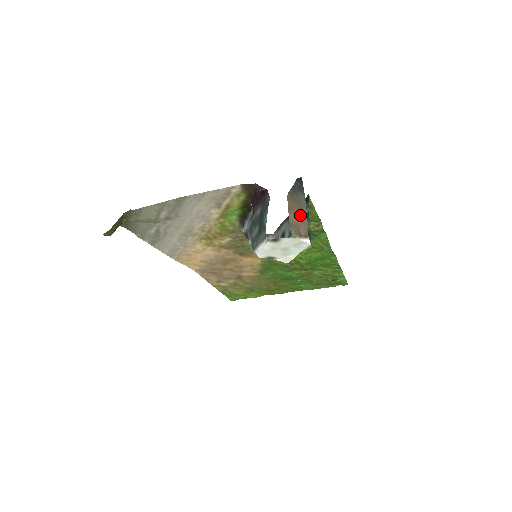
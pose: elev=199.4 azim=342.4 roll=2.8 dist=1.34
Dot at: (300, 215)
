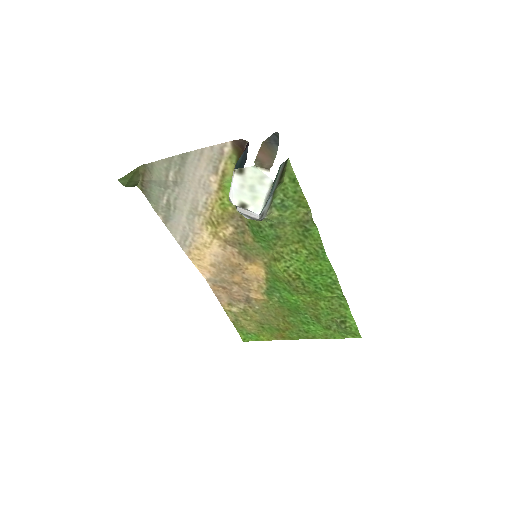
Dot at: (268, 157)
